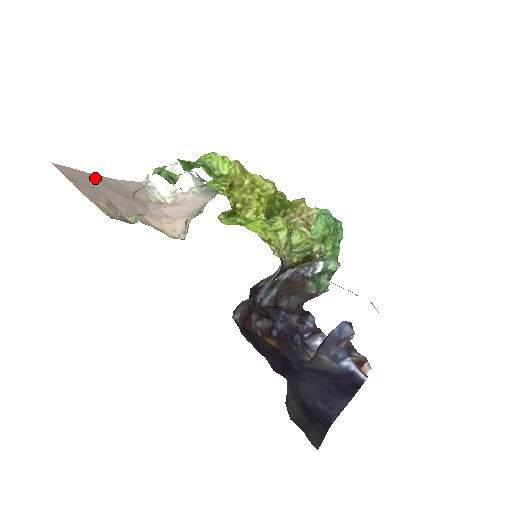
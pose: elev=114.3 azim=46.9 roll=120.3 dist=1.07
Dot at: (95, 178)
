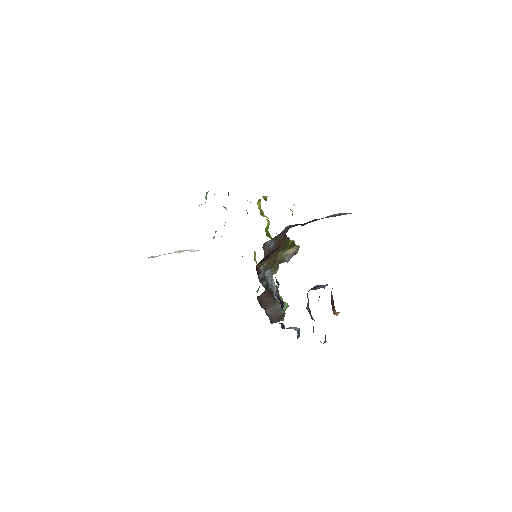
Dot at: occluded
